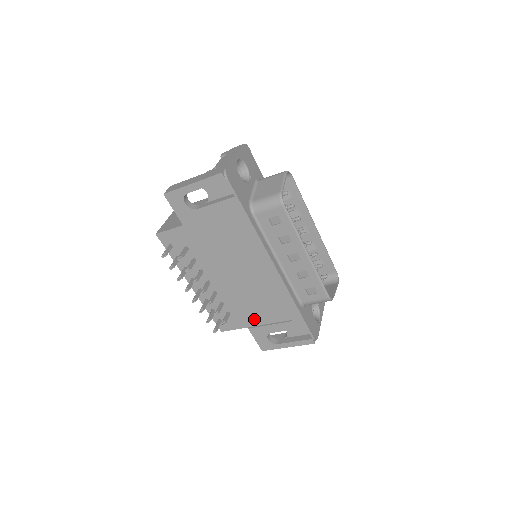
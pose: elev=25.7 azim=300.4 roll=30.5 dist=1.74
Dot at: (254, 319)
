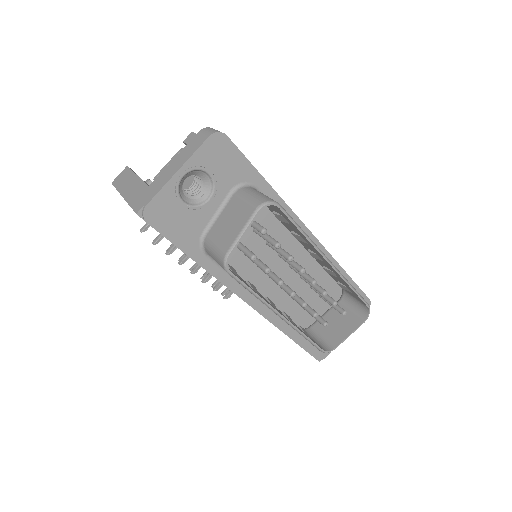
Dot at: occluded
